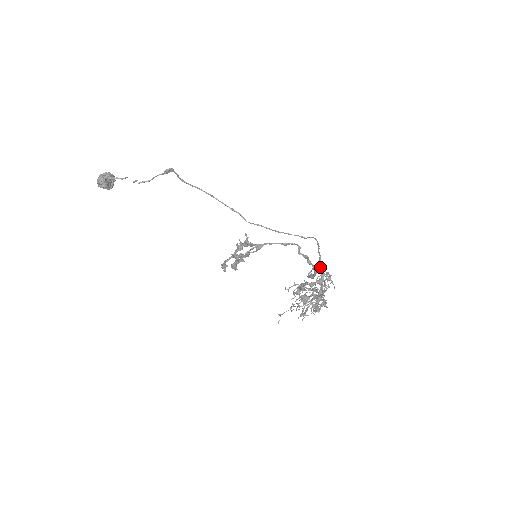
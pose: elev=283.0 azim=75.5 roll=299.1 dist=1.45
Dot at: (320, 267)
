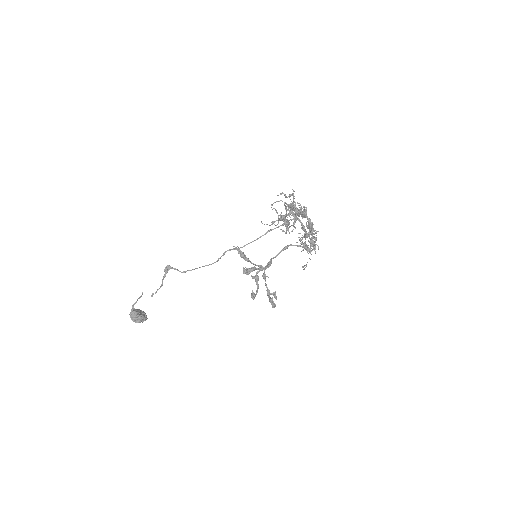
Dot at: occluded
